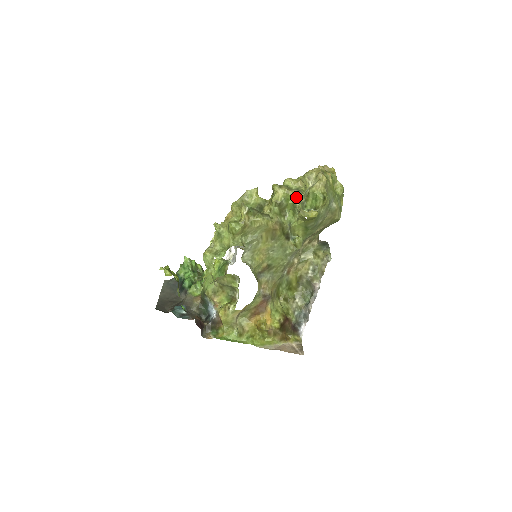
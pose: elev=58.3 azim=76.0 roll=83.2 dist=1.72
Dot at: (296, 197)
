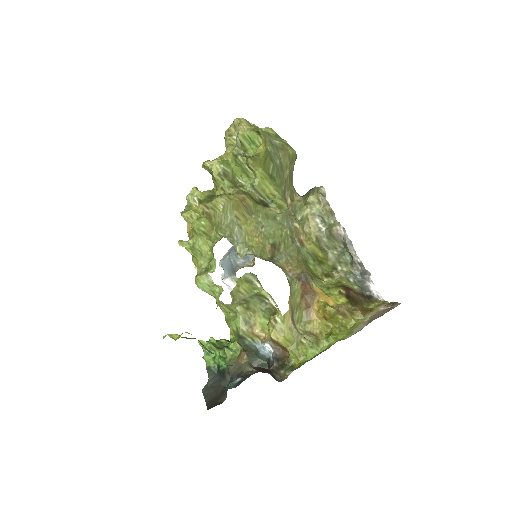
Dot at: (232, 154)
